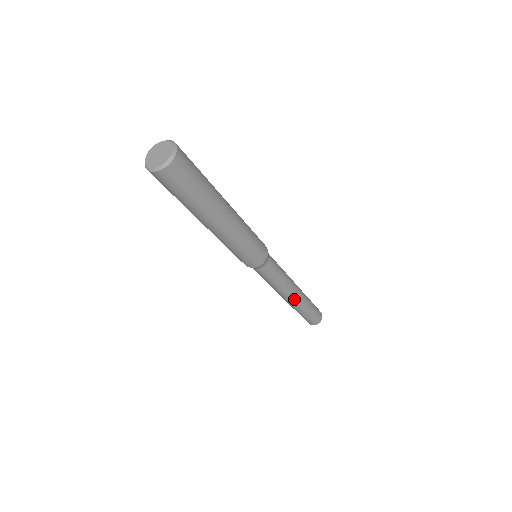
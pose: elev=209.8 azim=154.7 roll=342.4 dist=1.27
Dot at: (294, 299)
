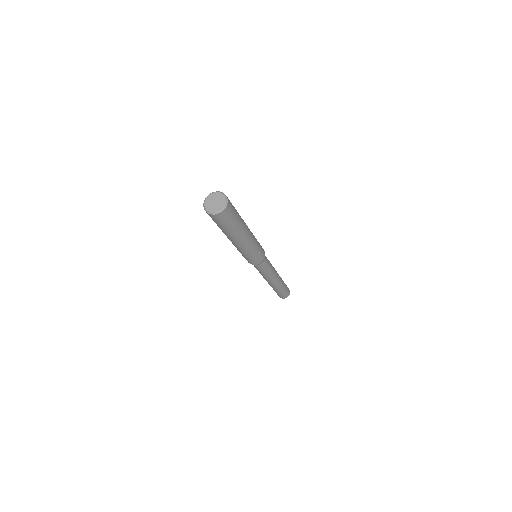
Dot at: (278, 279)
